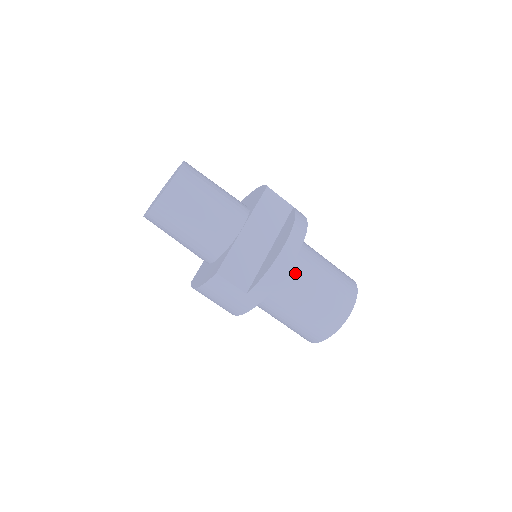
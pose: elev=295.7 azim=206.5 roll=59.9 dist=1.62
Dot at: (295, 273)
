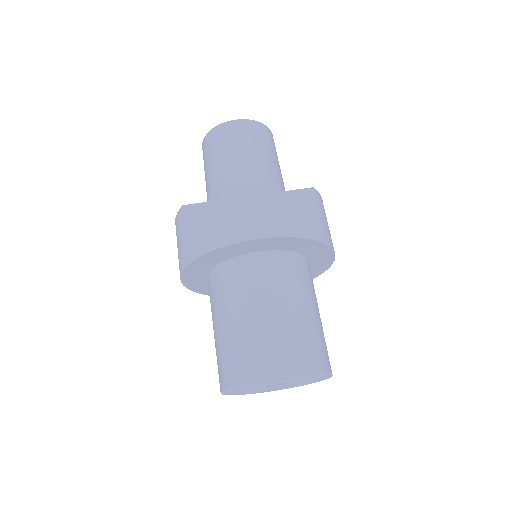
Dot at: (250, 274)
